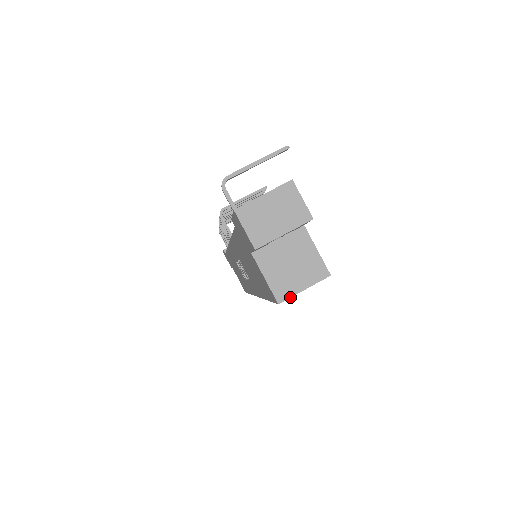
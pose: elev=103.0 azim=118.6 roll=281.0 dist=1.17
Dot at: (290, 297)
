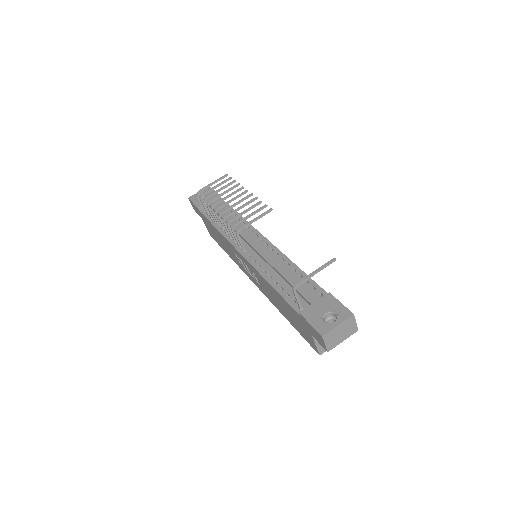
Dot at: occluded
